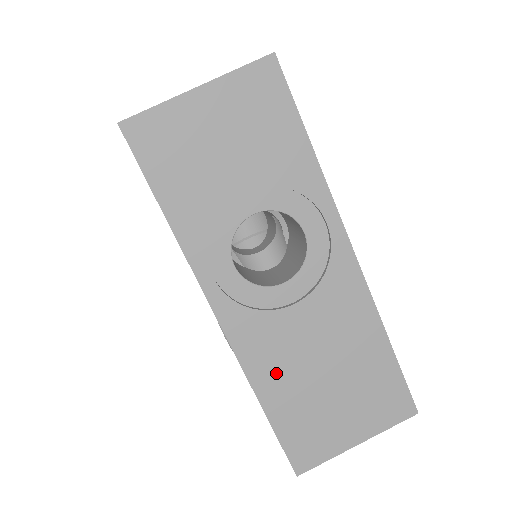
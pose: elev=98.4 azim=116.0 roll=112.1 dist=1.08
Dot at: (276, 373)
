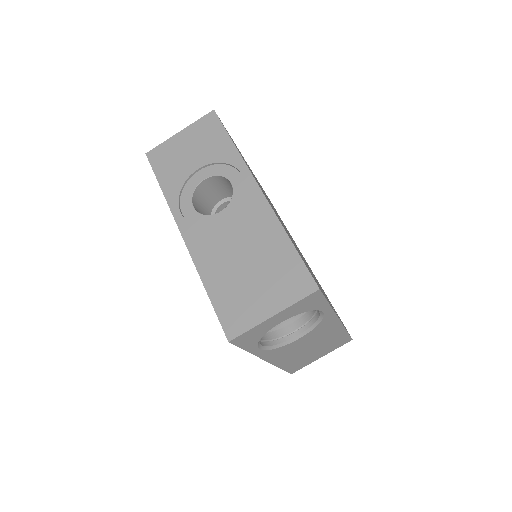
Dot at: (214, 264)
